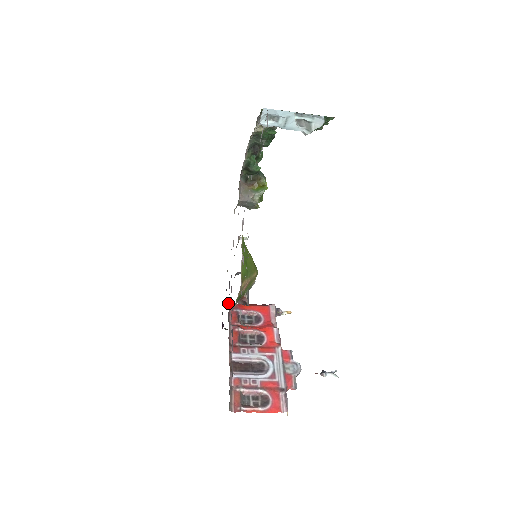
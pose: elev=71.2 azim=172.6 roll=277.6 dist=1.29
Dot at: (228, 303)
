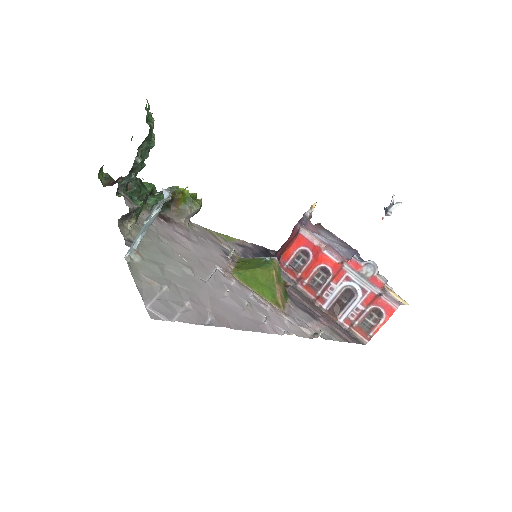
Dot at: occluded
